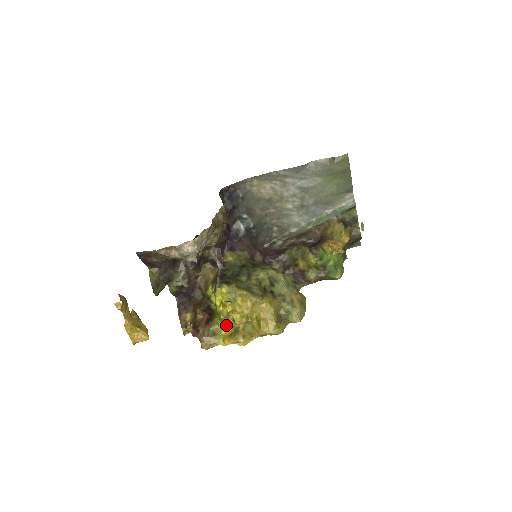
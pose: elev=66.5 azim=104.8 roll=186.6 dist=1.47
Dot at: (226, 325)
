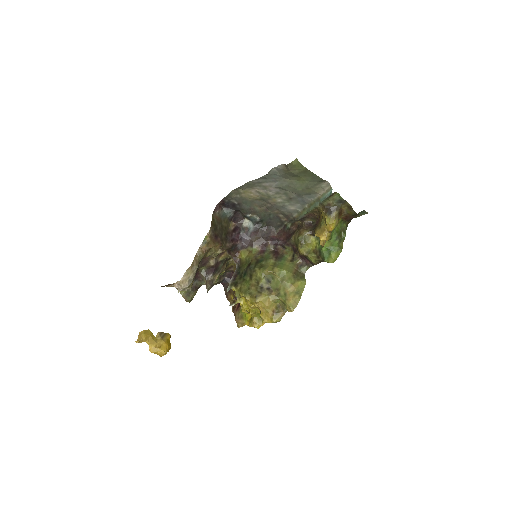
Dot at: (246, 312)
